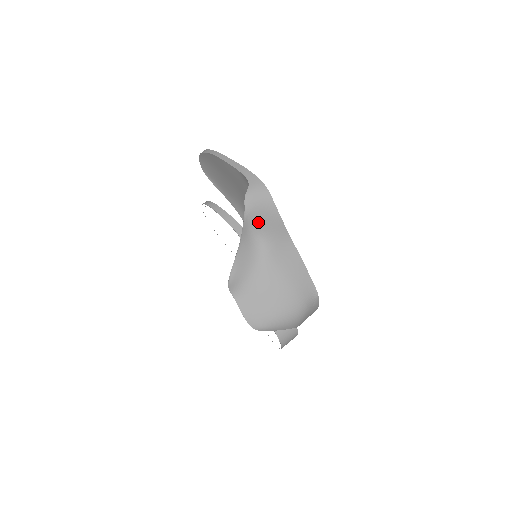
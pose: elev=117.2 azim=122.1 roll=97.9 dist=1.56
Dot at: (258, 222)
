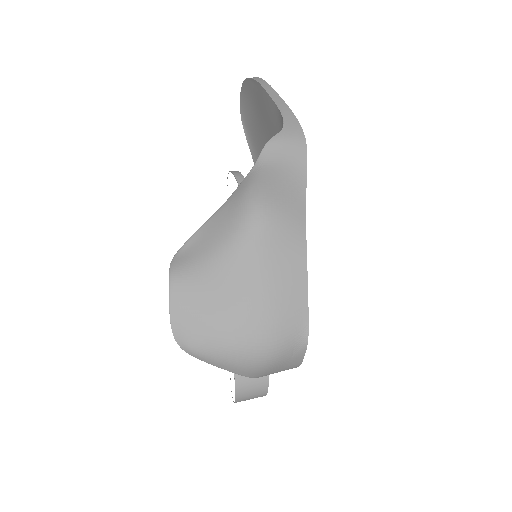
Dot at: (266, 183)
